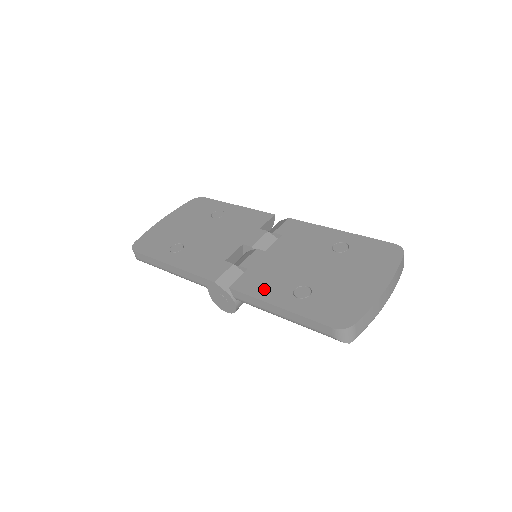
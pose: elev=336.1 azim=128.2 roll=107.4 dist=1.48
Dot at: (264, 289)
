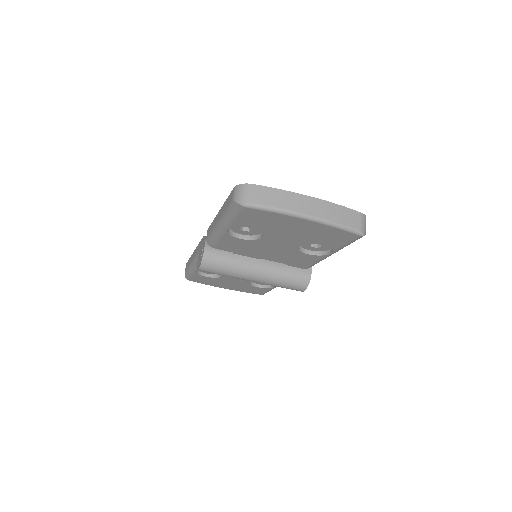
Dot at: occluded
